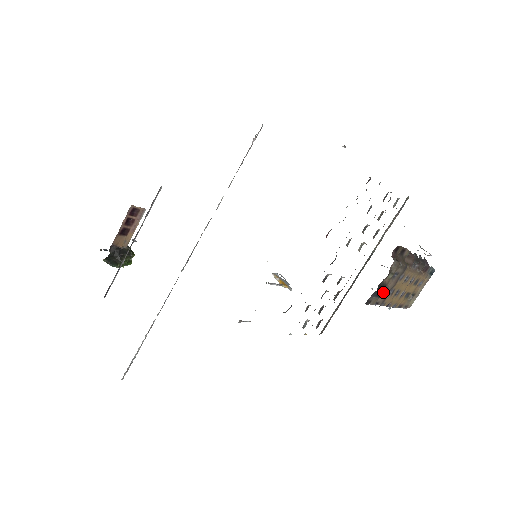
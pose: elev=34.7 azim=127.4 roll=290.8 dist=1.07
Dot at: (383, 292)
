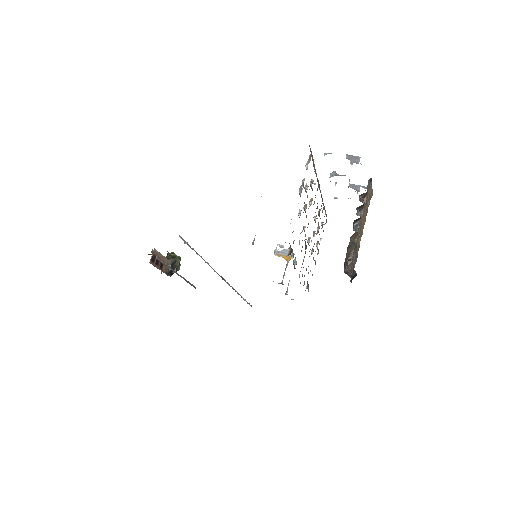
Dot at: (355, 276)
